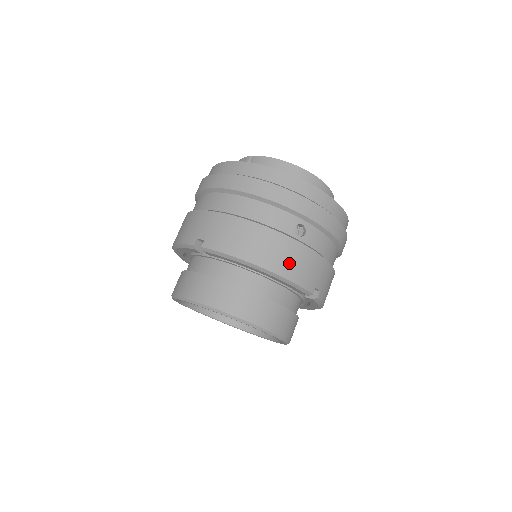
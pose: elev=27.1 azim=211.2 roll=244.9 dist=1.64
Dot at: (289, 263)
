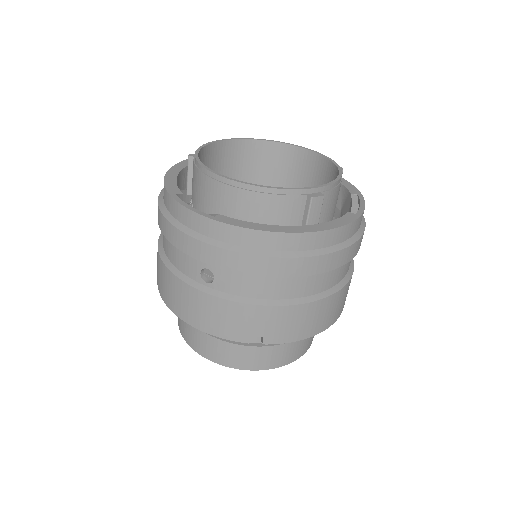
Dot at: (200, 315)
